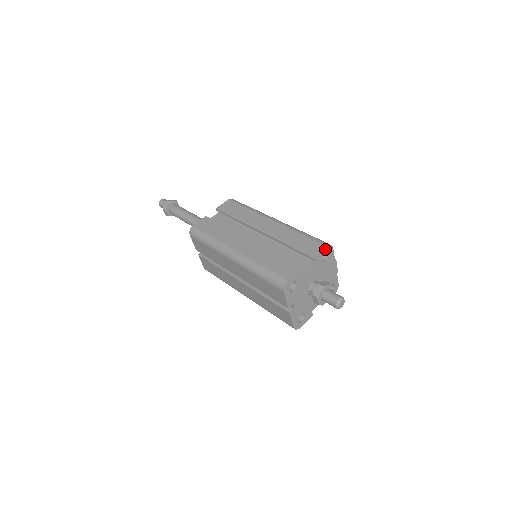
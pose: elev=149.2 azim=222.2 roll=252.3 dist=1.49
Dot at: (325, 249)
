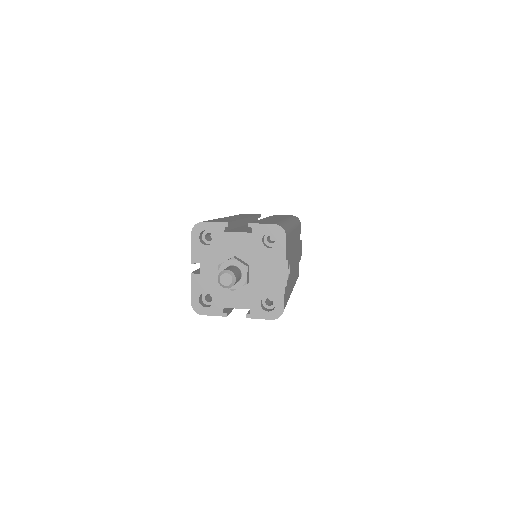
Dot at: (272, 227)
